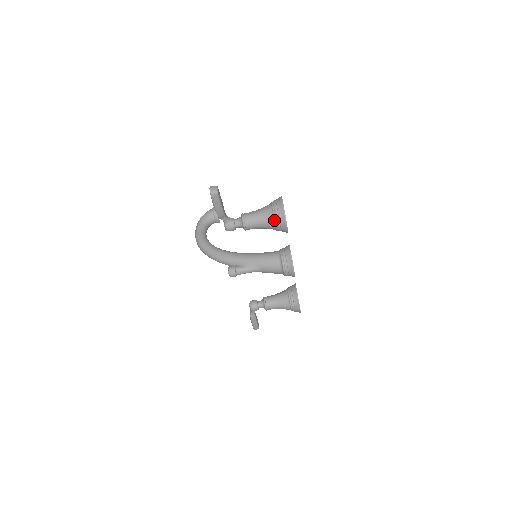
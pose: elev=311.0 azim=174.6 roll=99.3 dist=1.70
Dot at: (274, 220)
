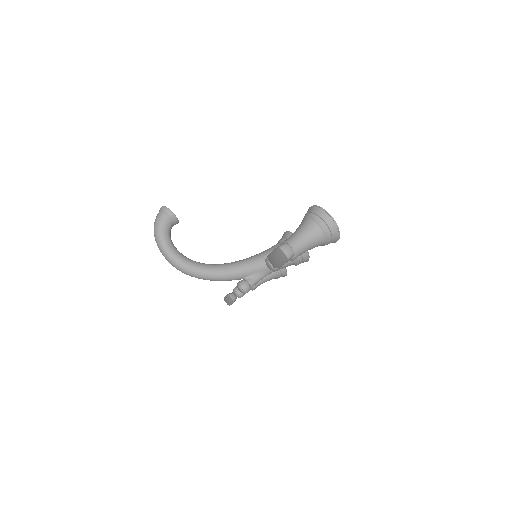
Dot at: (326, 241)
